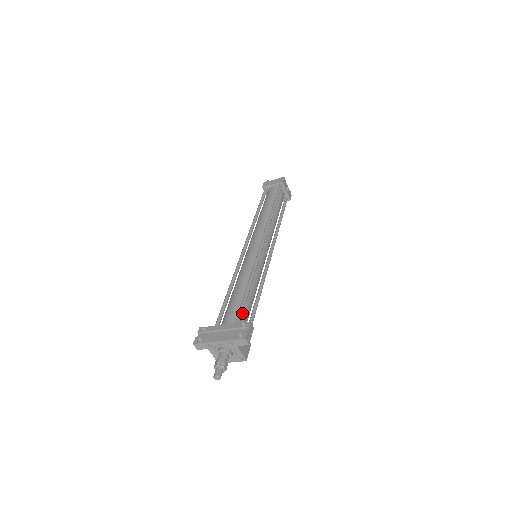
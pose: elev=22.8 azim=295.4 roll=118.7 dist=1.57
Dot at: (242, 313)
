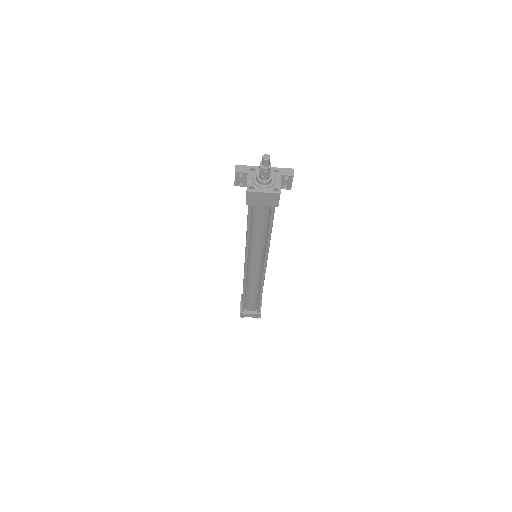
Dot at: occluded
